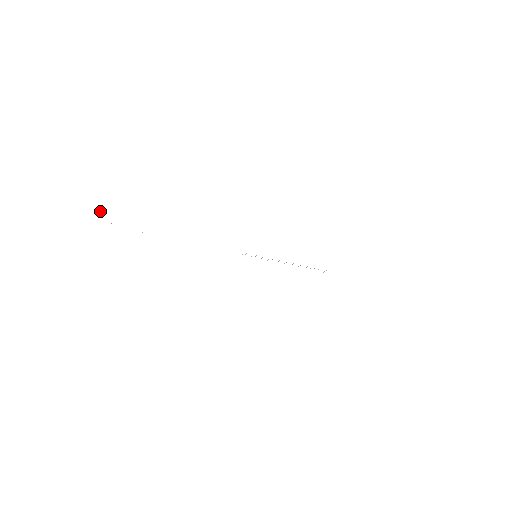
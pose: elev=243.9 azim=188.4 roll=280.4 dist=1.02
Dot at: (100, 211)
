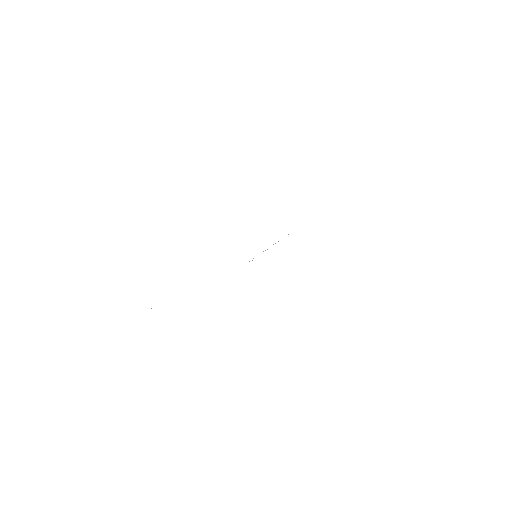
Dot at: occluded
